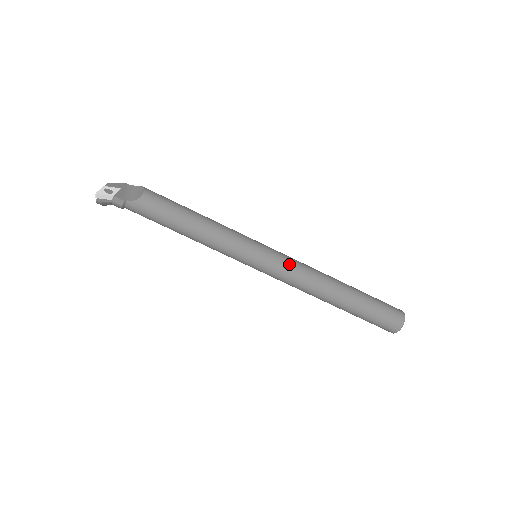
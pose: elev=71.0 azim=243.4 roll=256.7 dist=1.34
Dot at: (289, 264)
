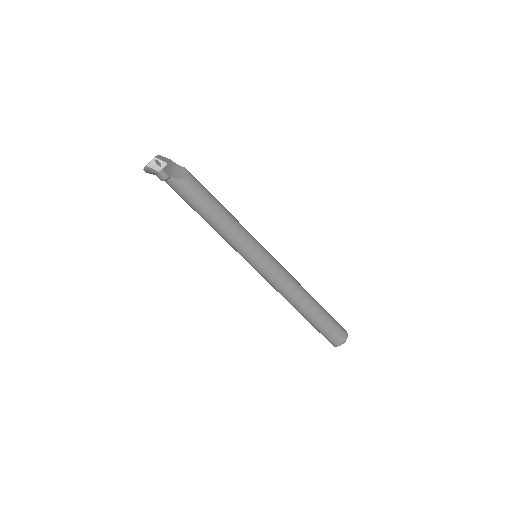
Dot at: (281, 271)
